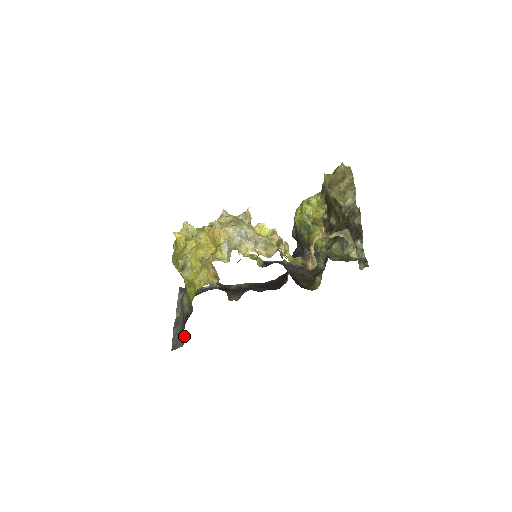
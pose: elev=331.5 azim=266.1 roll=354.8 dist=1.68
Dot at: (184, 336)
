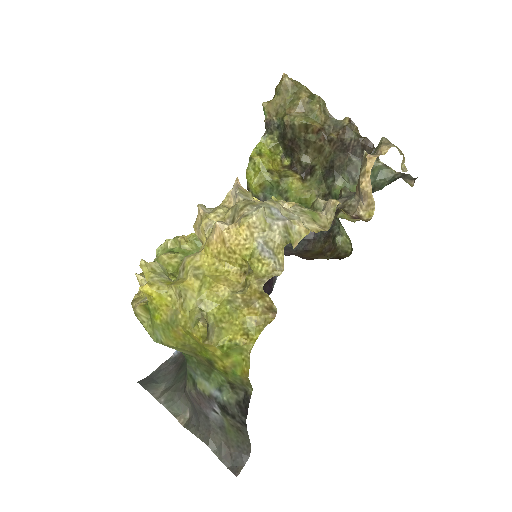
Dot at: (248, 439)
